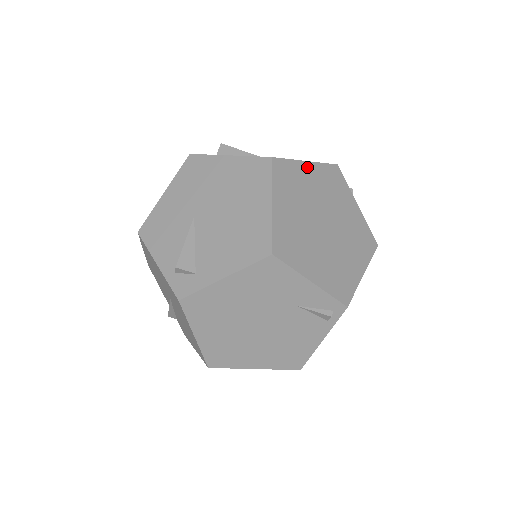
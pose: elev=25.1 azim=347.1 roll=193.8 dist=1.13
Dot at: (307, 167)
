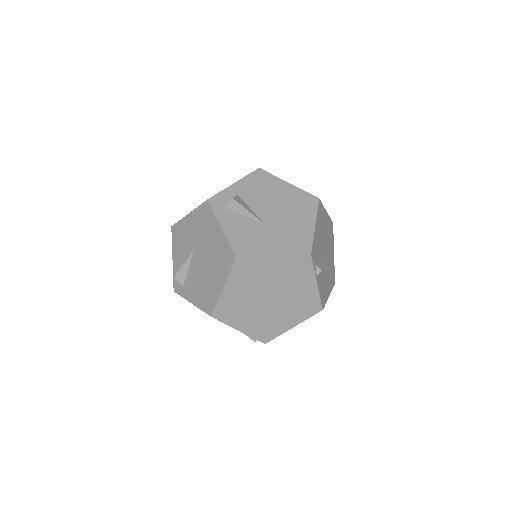
Dot at: (272, 261)
